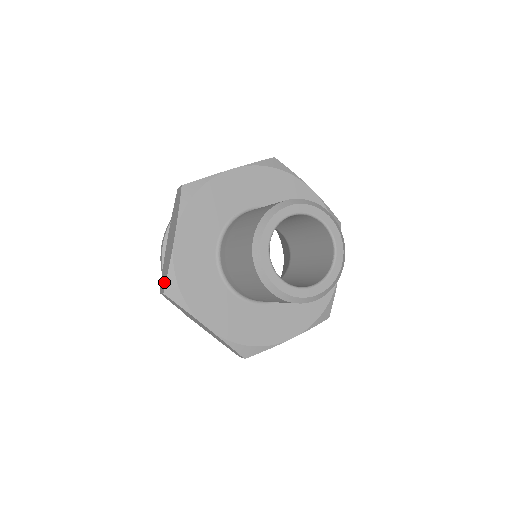
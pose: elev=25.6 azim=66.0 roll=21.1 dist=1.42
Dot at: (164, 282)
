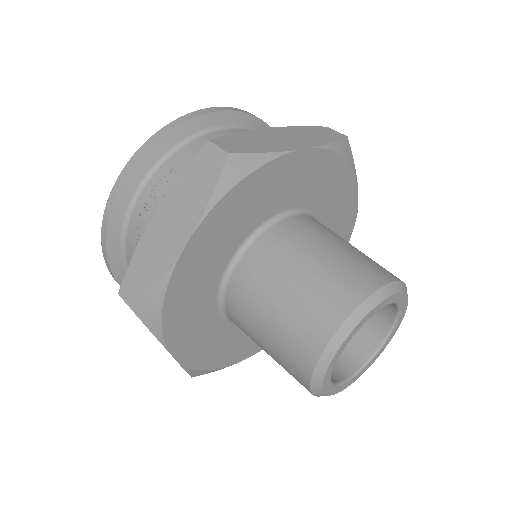
Dot at: (139, 293)
